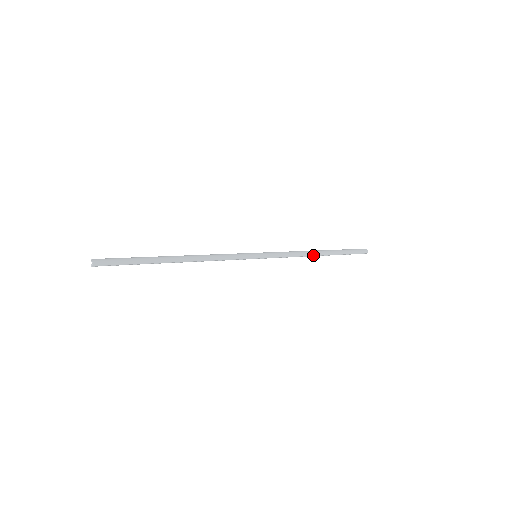
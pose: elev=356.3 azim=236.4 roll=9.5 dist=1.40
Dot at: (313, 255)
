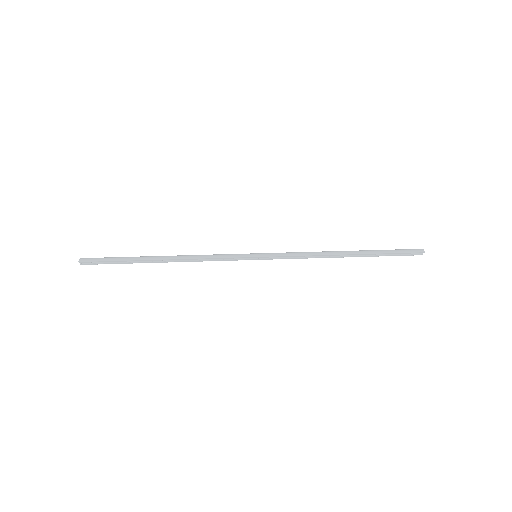
Dot at: (334, 254)
